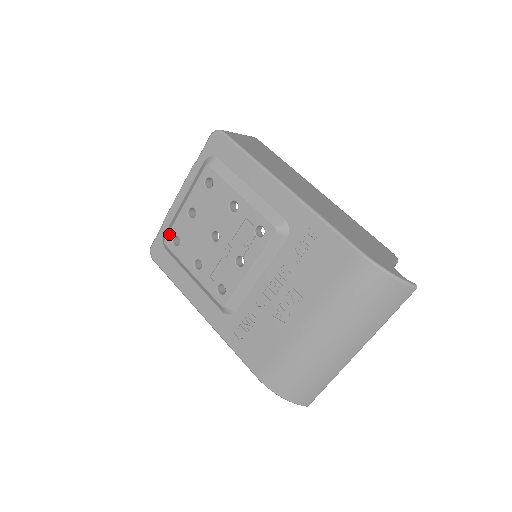
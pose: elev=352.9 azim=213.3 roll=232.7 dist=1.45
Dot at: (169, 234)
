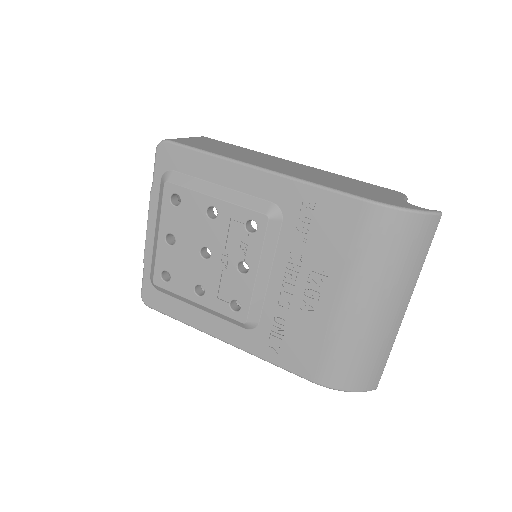
Dot at: (155, 272)
